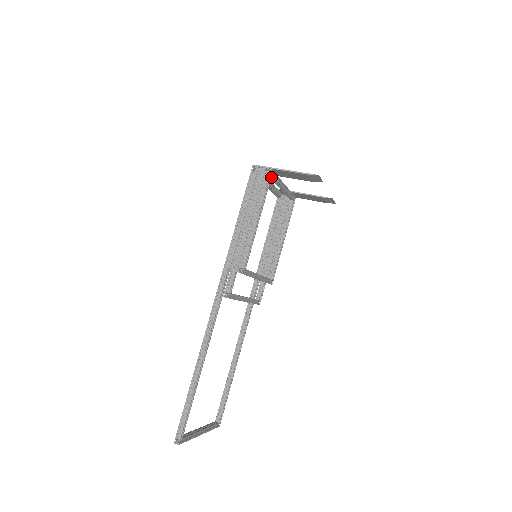
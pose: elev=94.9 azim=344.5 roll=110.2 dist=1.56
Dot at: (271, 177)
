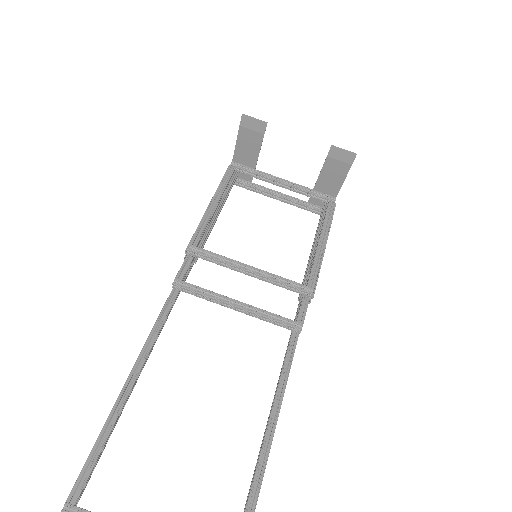
Dot at: (235, 168)
